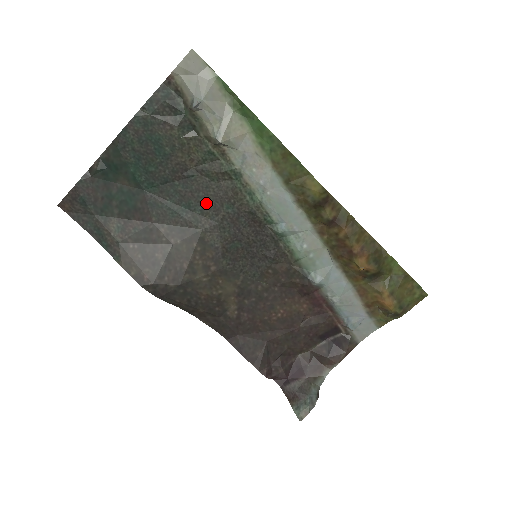
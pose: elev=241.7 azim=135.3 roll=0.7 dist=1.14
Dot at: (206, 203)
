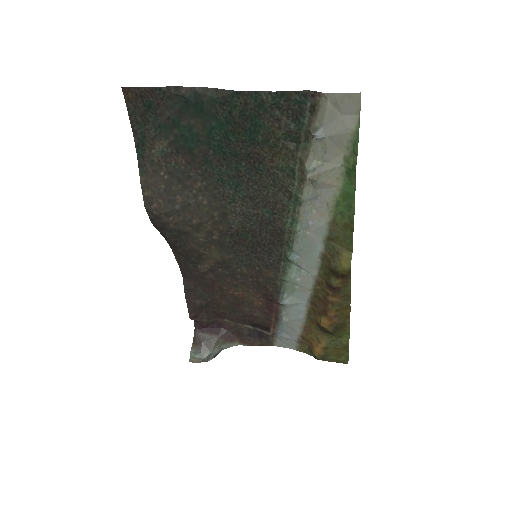
Dot at: (253, 195)
